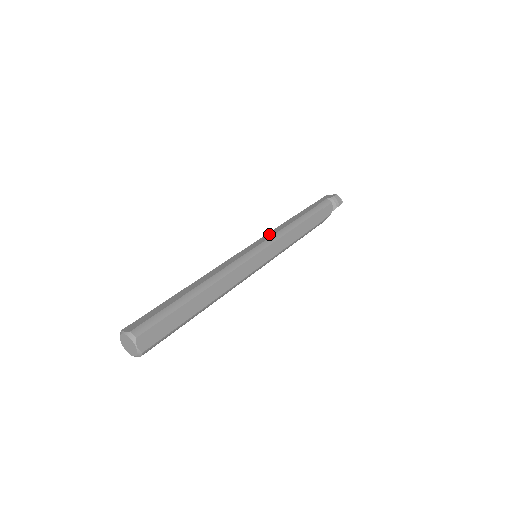
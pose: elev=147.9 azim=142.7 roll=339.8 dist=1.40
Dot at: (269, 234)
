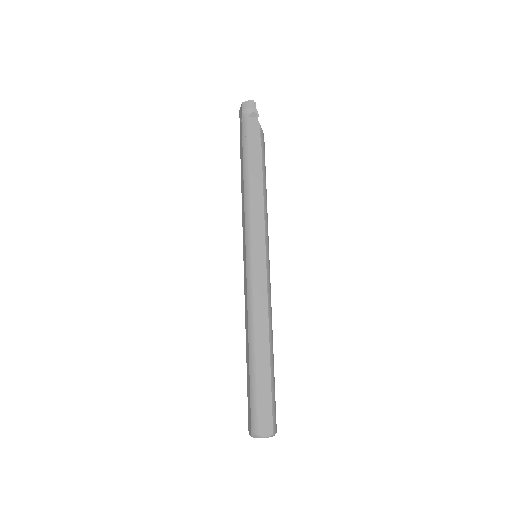
Dot at: (243, 226)
